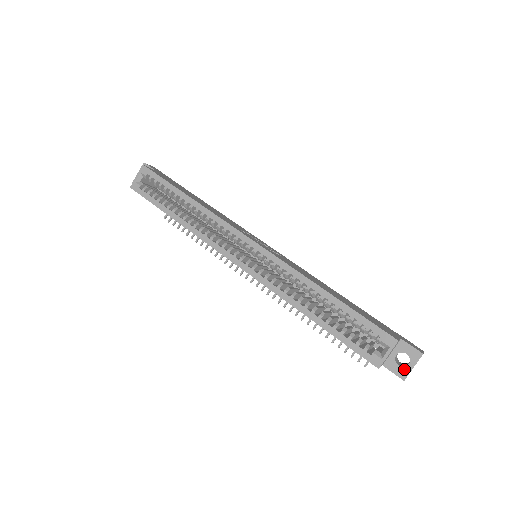
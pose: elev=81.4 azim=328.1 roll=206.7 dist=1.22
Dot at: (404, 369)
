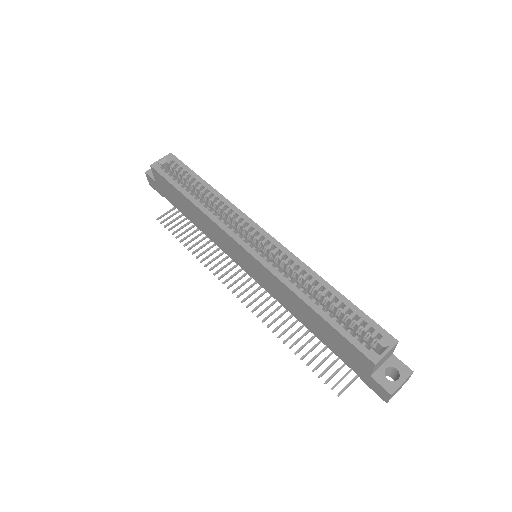
Dot at: (393, 383)
